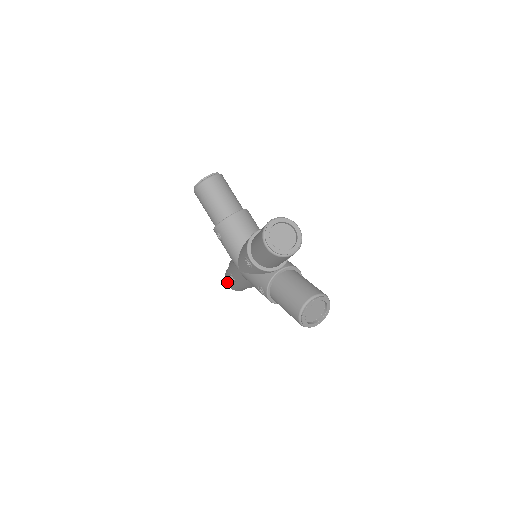
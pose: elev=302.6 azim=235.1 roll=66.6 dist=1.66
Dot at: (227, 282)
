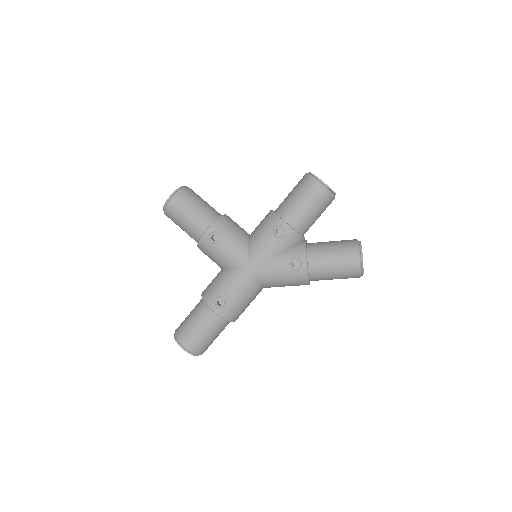
Dot at: (187, 338)
